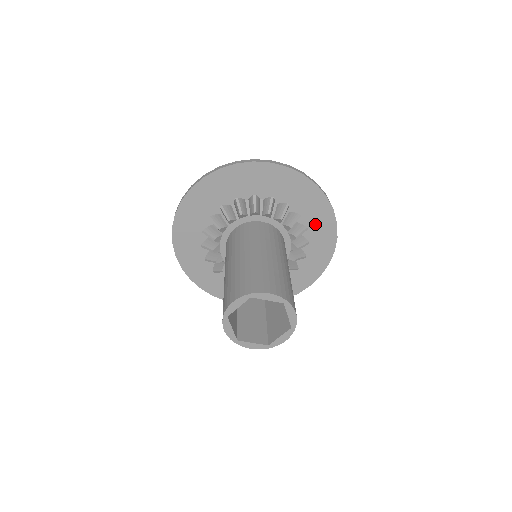
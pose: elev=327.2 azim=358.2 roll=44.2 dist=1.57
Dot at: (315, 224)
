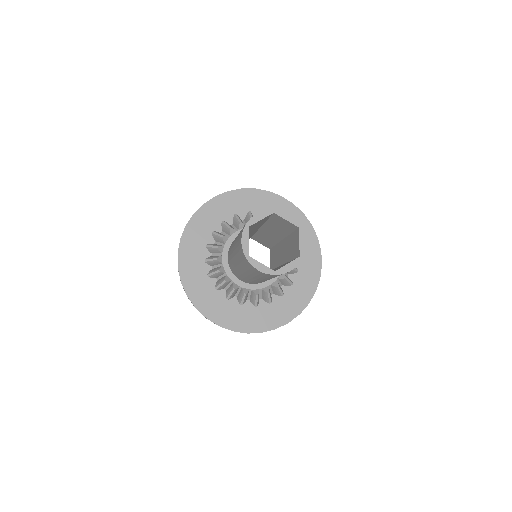
Dot at: (304, 259)
